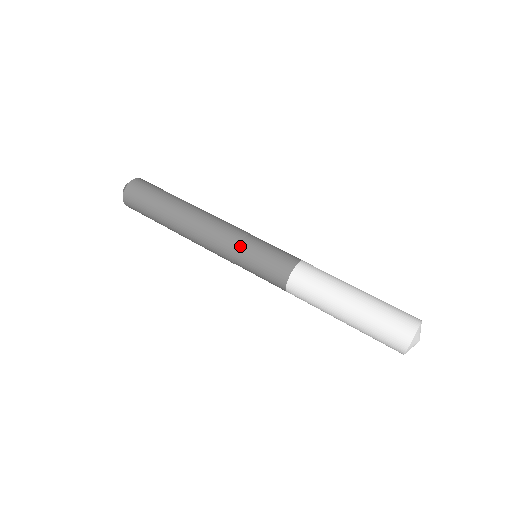
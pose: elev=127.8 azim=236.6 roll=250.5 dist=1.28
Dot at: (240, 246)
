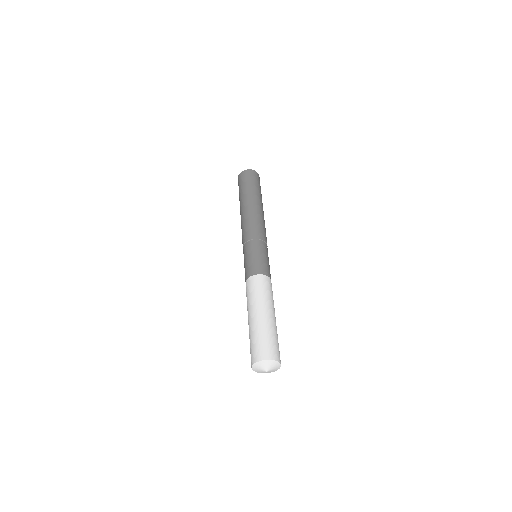
Dot at: (247, 243)
